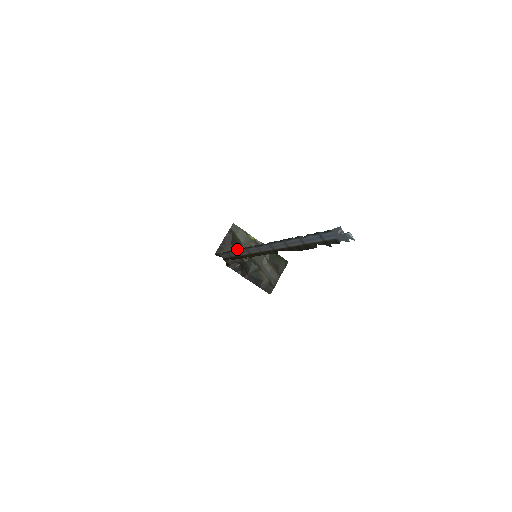
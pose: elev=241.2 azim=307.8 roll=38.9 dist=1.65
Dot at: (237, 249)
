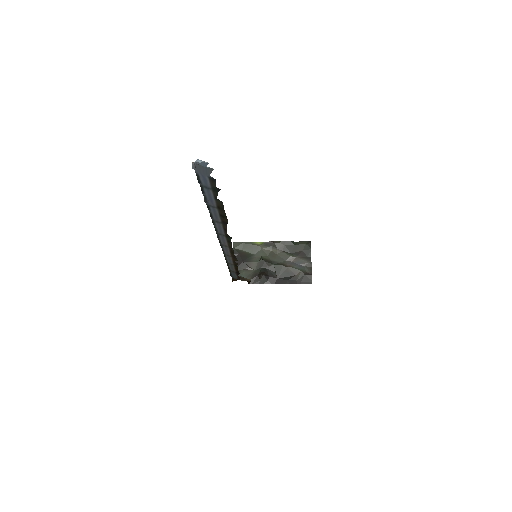
Dot at: (251, 263)
